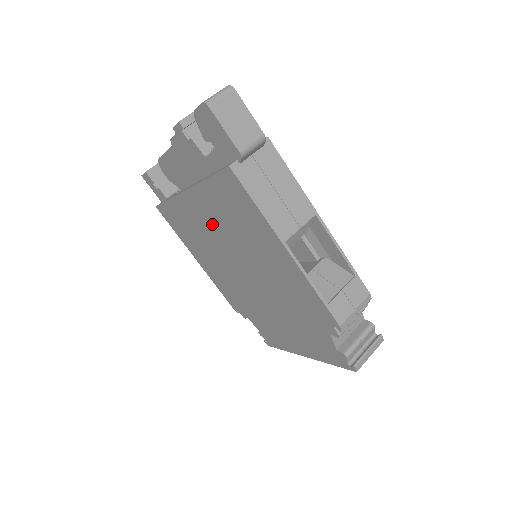
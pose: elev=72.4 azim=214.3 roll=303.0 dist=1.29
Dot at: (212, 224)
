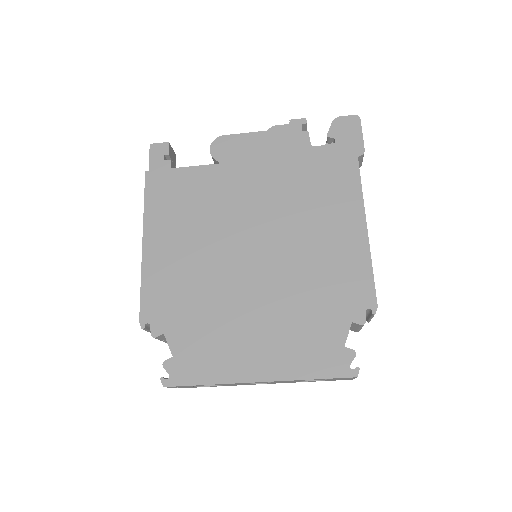
Dot at: (259, 196)
